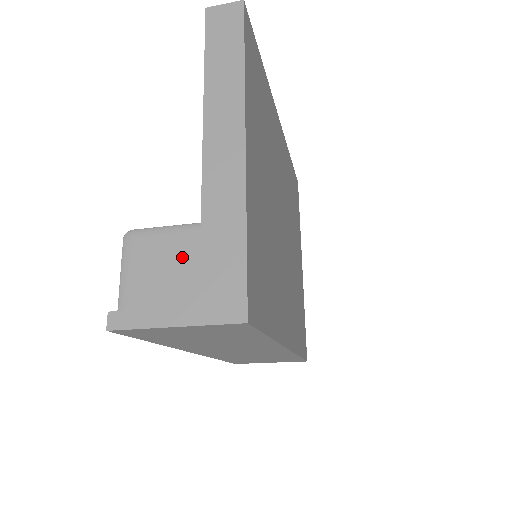
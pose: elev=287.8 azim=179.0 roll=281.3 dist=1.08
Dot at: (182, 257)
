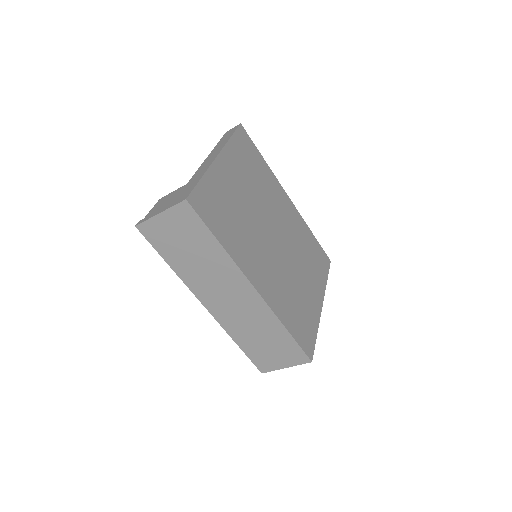
Dot at: (175, 195)
